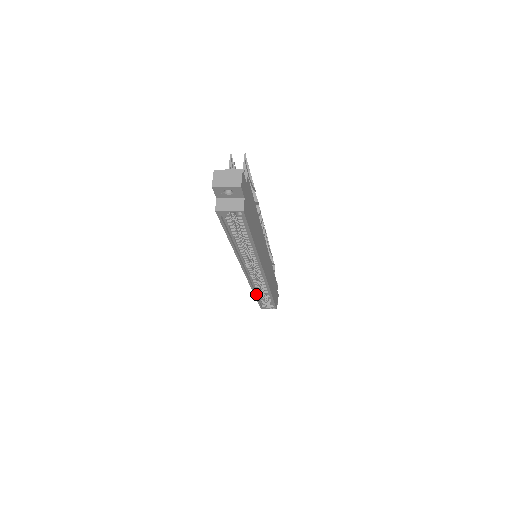
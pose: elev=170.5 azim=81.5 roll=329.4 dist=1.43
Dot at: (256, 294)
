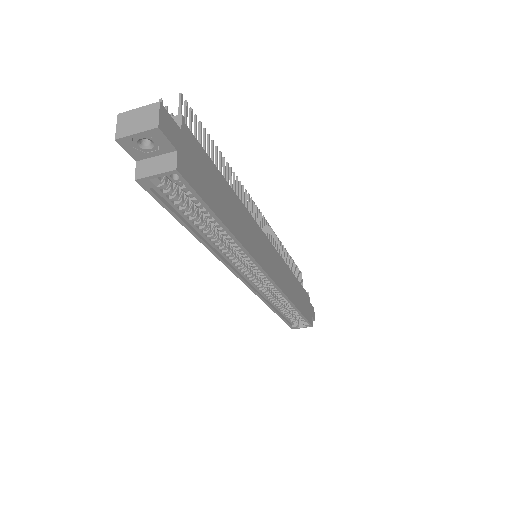
Dot at: (276, 311)
